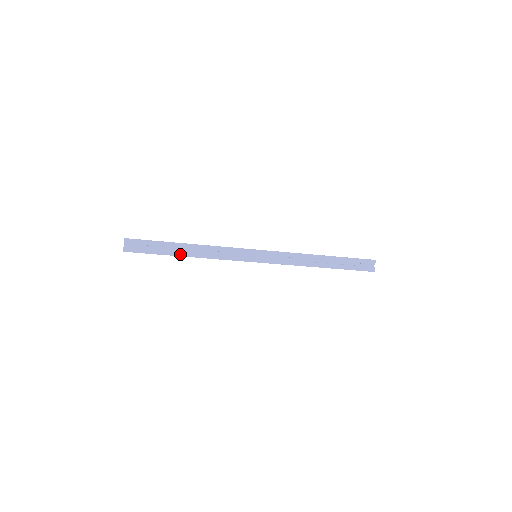
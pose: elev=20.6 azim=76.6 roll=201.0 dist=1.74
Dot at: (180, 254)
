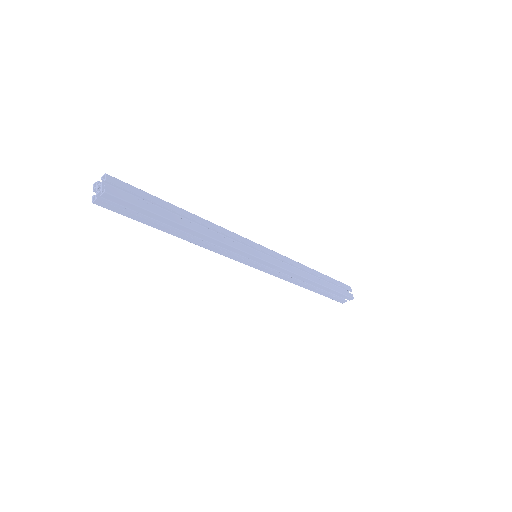
Dot at: (171, 233)
